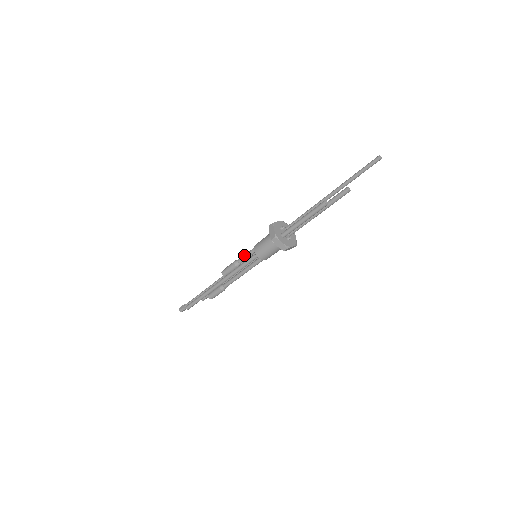
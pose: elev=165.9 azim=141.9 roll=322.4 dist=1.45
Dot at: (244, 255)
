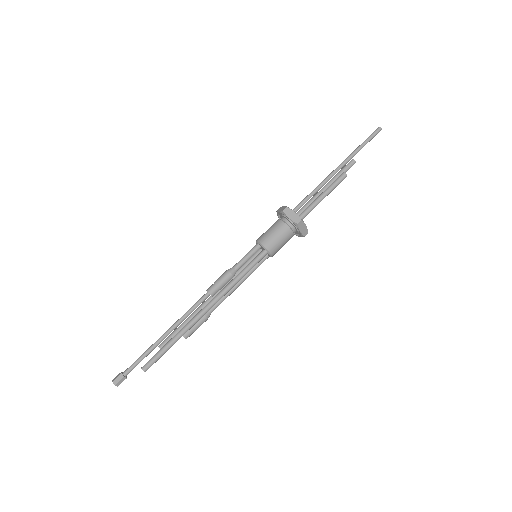
Dot at: (243, 258)
